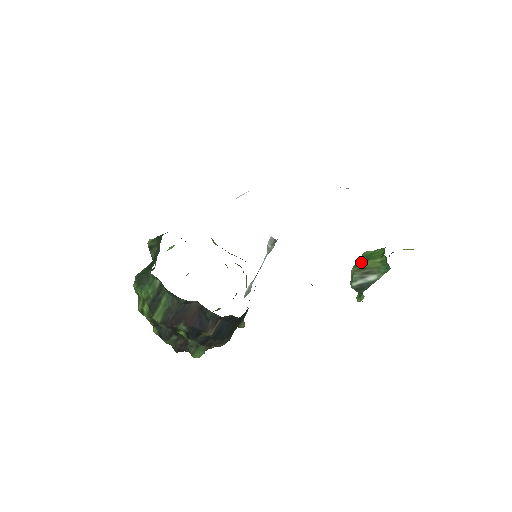
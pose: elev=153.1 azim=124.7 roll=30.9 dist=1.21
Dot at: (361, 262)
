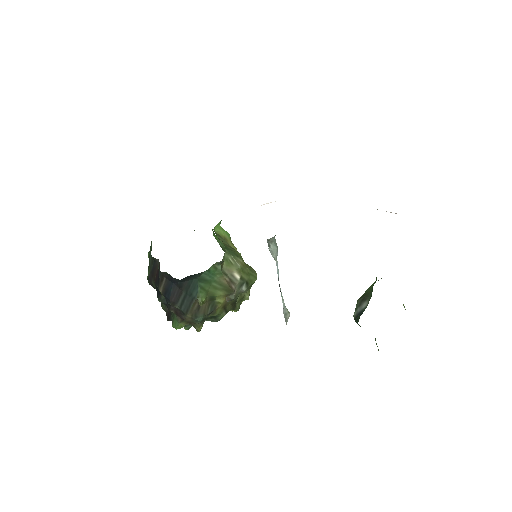
Dot at: occluded
